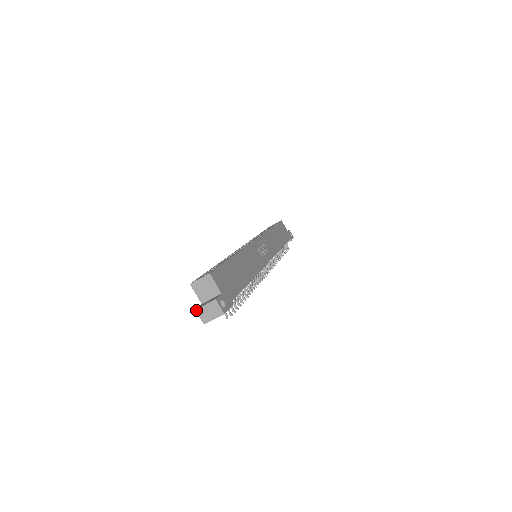
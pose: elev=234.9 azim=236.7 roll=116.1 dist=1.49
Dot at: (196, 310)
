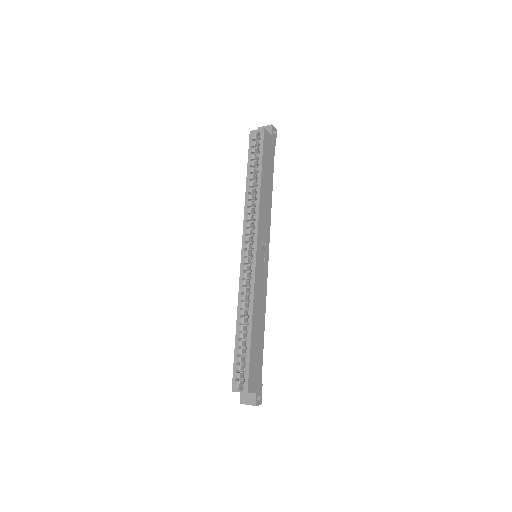
Dot at: occluded
